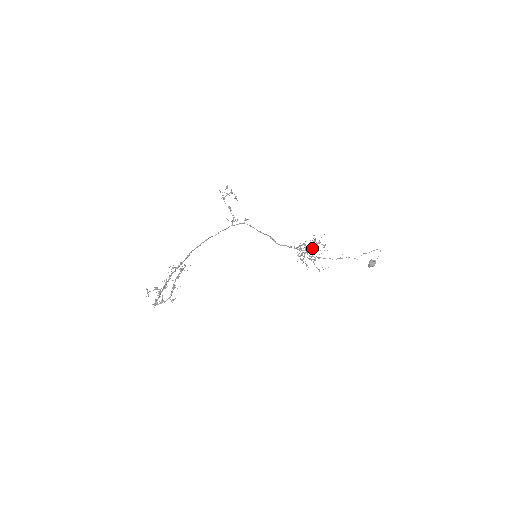
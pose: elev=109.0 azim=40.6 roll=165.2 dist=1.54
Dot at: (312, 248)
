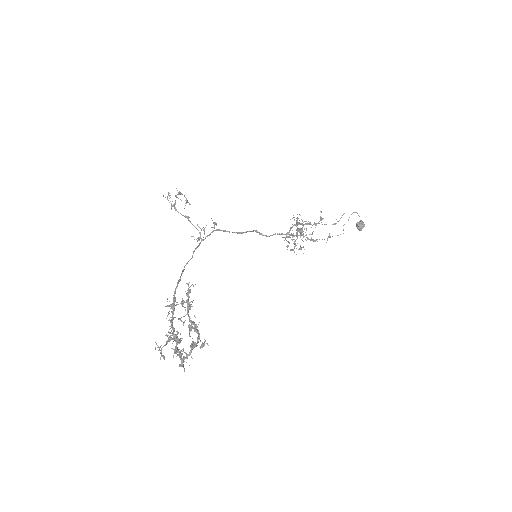
Dot at: occluded
